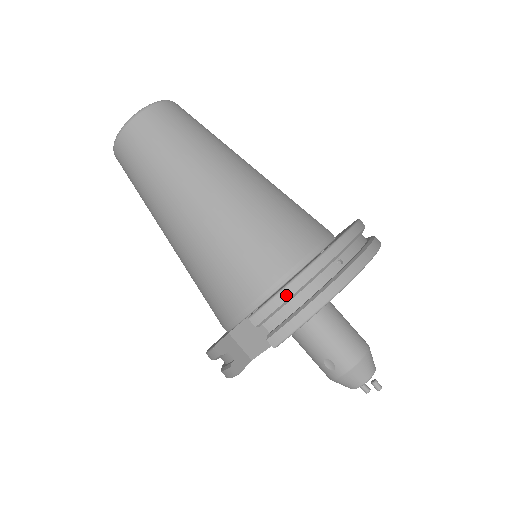
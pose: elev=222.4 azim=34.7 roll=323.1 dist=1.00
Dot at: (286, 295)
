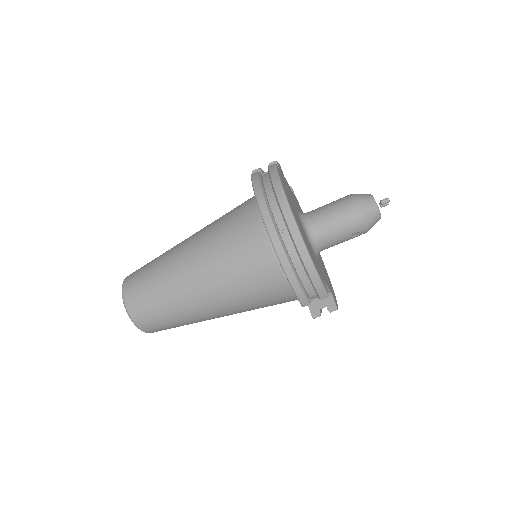
Dot at: (296, 284)
